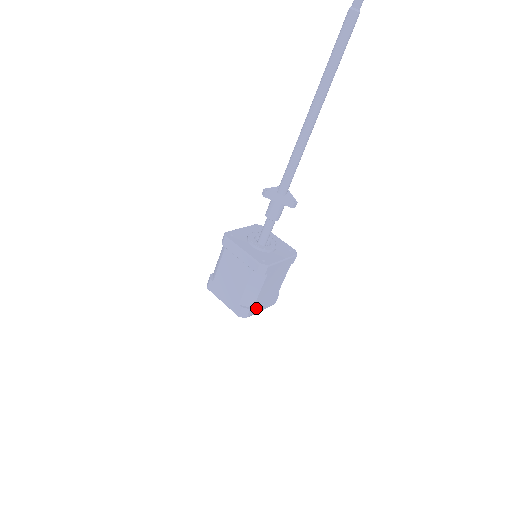
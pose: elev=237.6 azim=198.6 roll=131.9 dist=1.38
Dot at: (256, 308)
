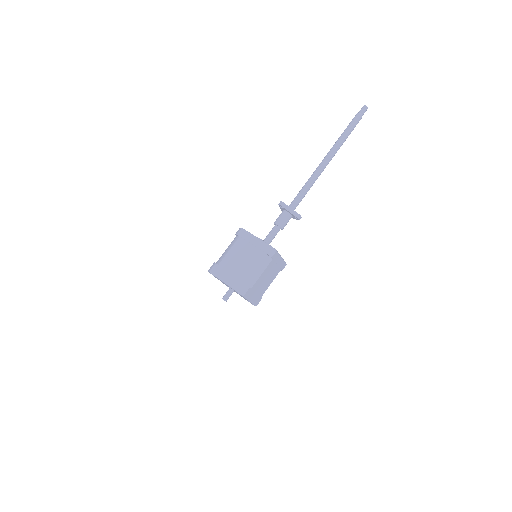
Dot at: (251, 292)
